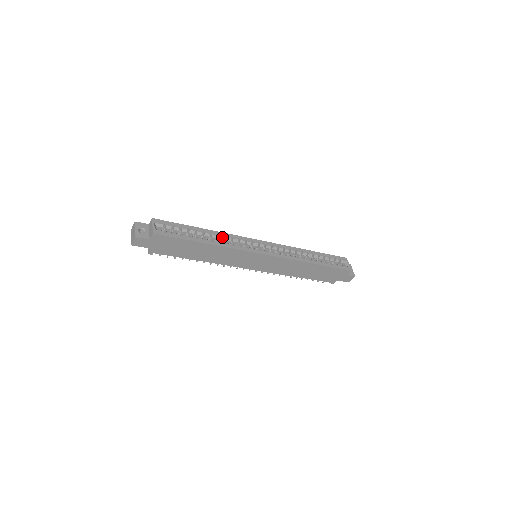
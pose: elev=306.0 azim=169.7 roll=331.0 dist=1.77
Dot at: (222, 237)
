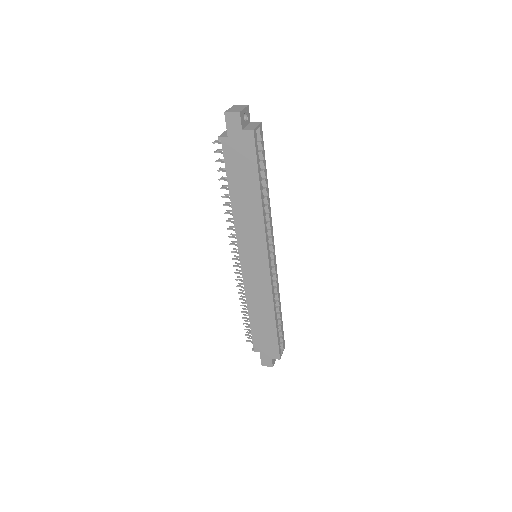
Dot at: (268, 209)
